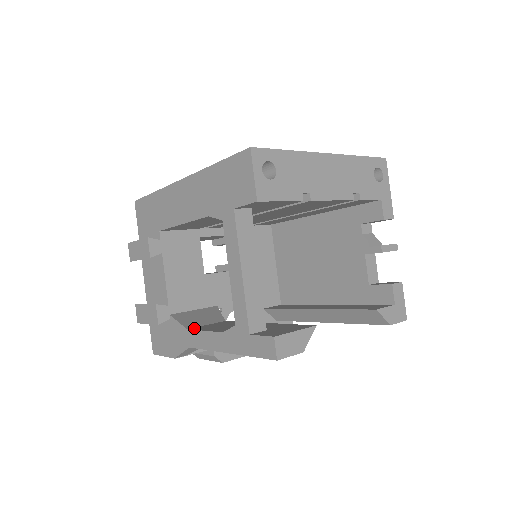
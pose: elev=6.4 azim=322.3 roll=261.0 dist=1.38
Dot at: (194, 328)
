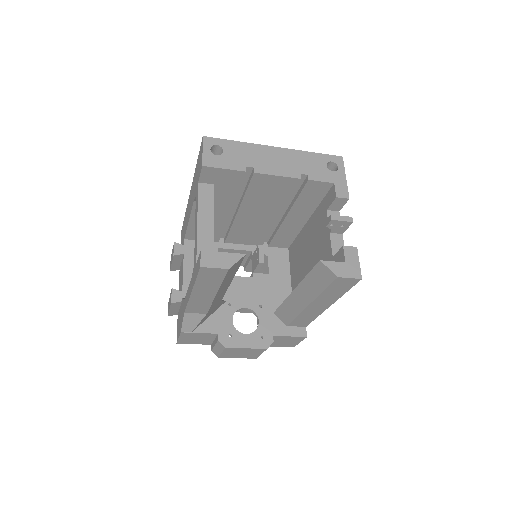
Dot at: occluded
